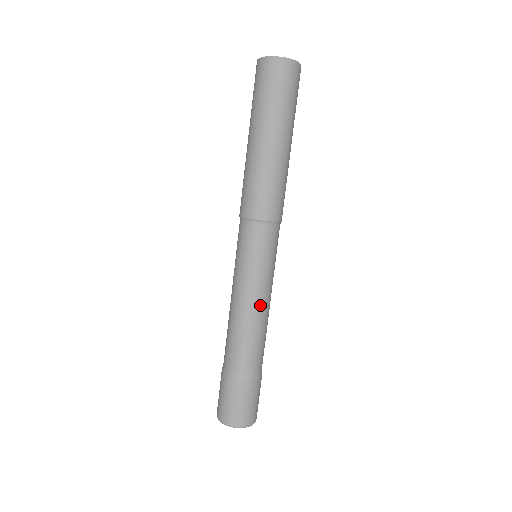
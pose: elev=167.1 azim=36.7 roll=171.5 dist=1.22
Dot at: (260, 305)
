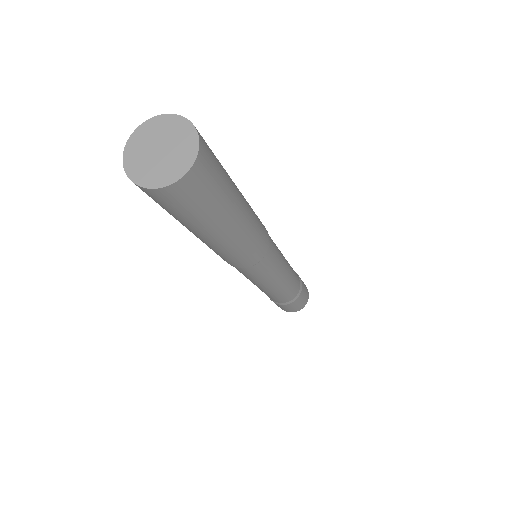
Dot at: (281, 283)
